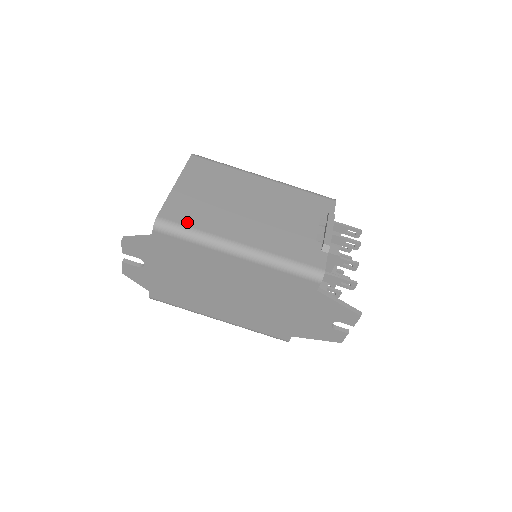
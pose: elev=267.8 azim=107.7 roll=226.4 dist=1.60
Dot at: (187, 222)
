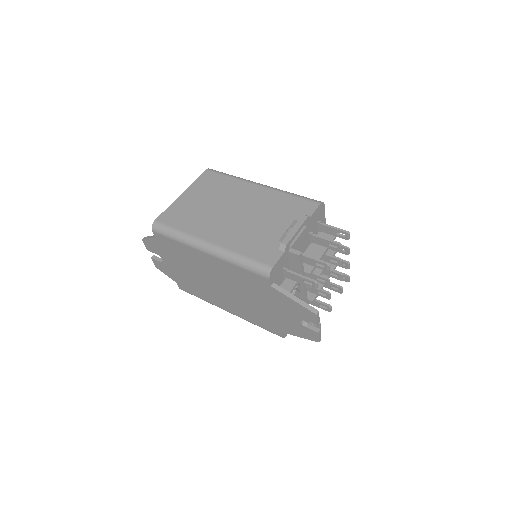
Dot at: (175, 224)
